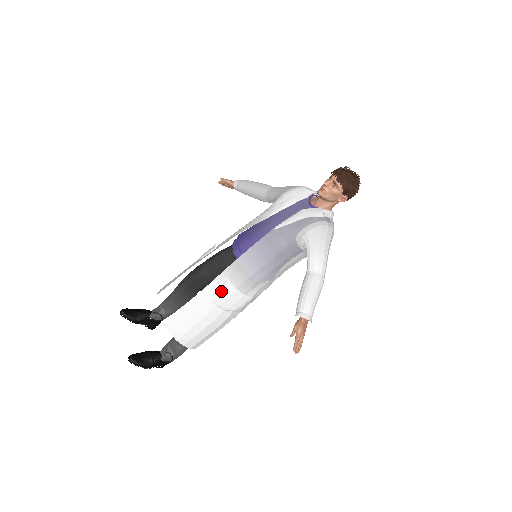
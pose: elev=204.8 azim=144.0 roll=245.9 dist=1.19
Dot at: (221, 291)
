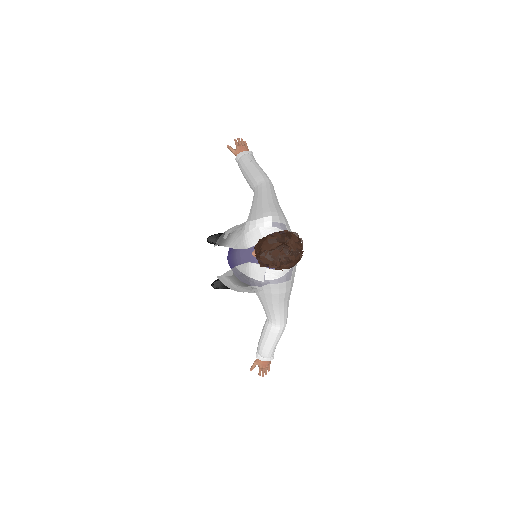
Dot at: (230, 285)
